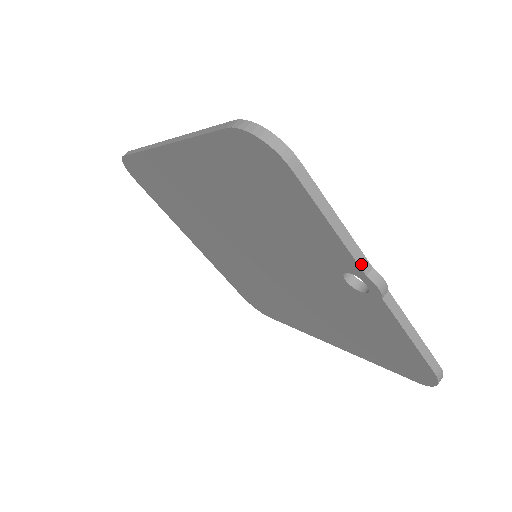
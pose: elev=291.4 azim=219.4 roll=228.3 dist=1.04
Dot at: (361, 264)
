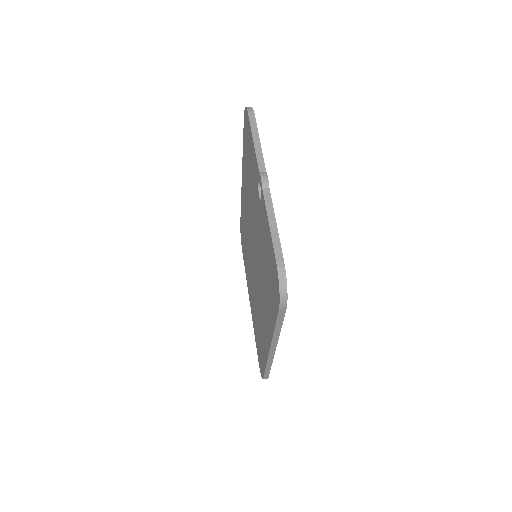
Dot at: (260, 166)
